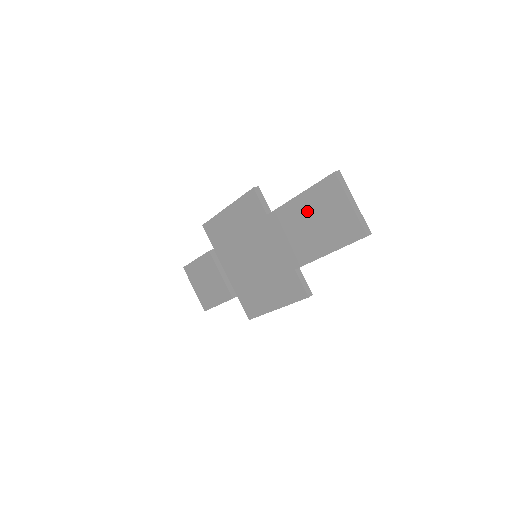
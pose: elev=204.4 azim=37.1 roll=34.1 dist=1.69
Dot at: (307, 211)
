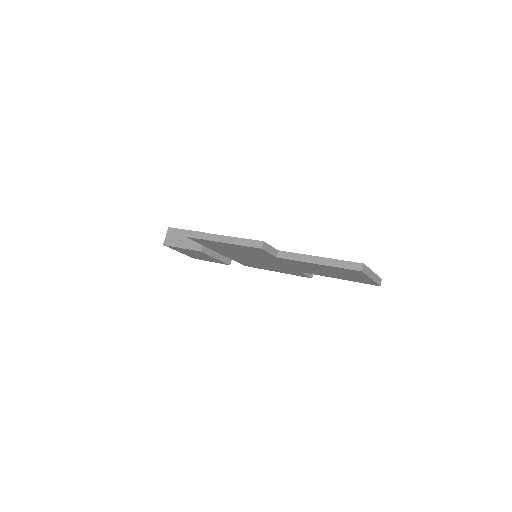
Dot at: (324, 269)
